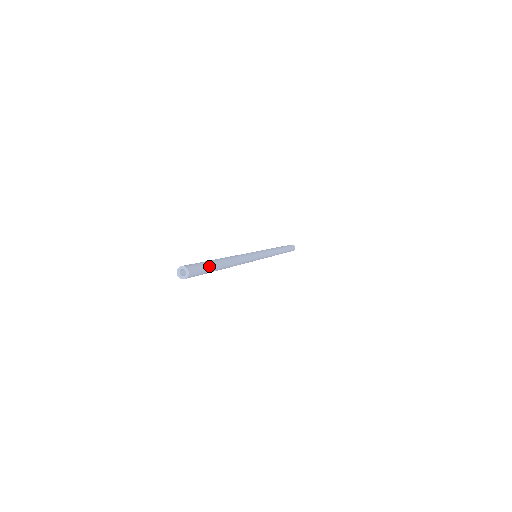
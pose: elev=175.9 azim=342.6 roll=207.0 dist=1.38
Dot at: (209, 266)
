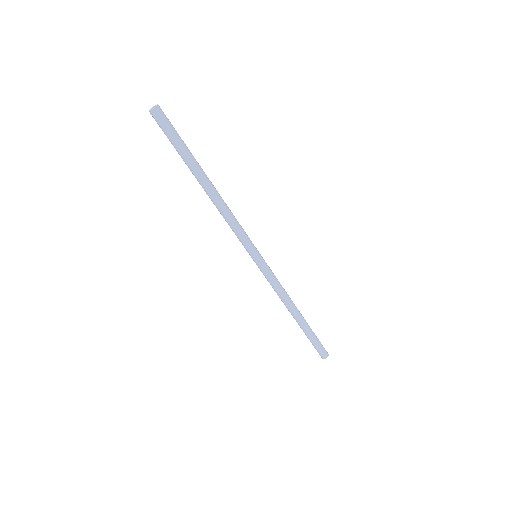
Dot at: (183, 142)
